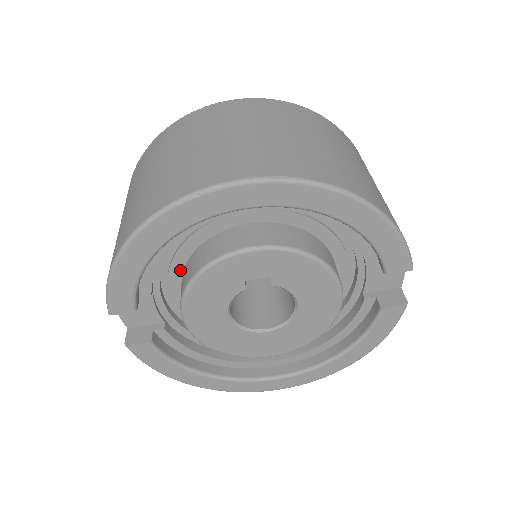
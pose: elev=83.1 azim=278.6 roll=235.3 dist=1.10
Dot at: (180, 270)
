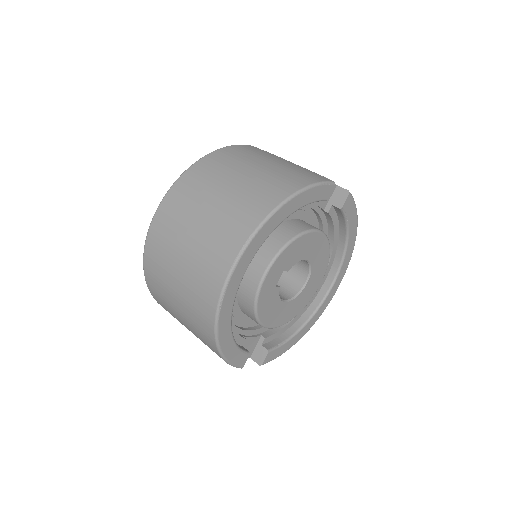
Dot at: (241, 314)
